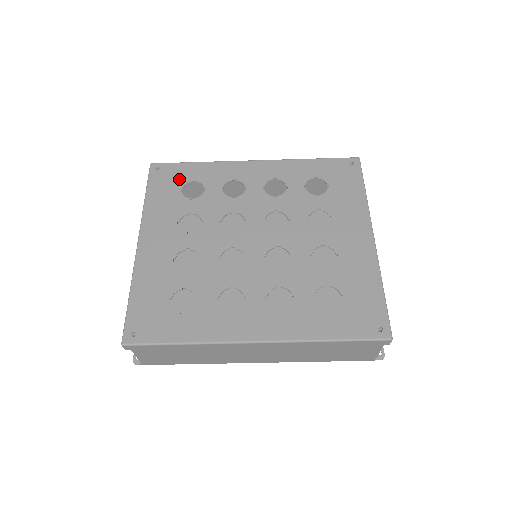
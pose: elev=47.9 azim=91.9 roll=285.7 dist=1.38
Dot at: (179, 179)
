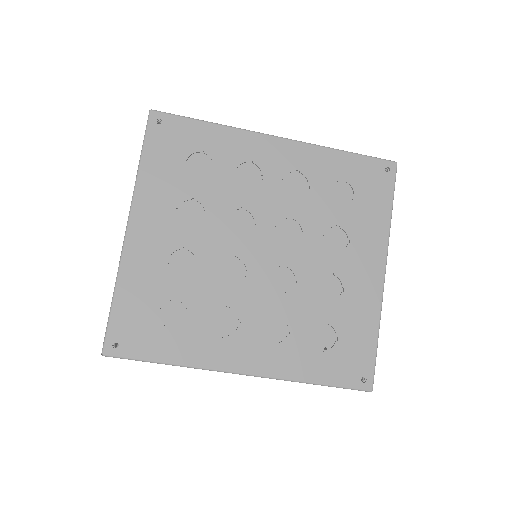
Dot at: (184, 144)
